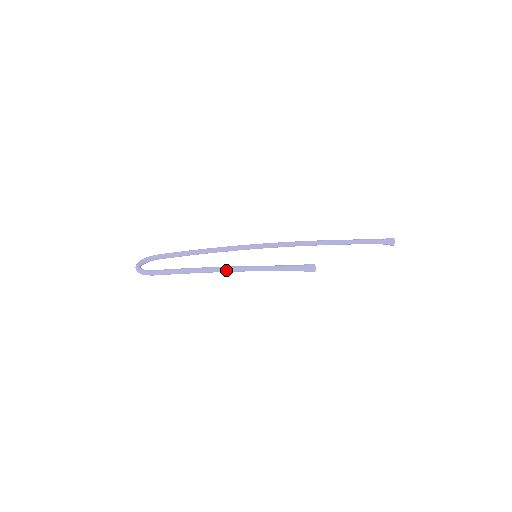
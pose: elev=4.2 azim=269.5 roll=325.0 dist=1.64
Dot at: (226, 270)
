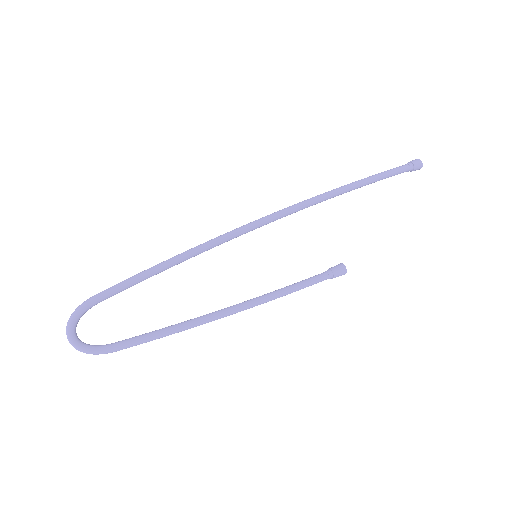
Dot at: occluded
